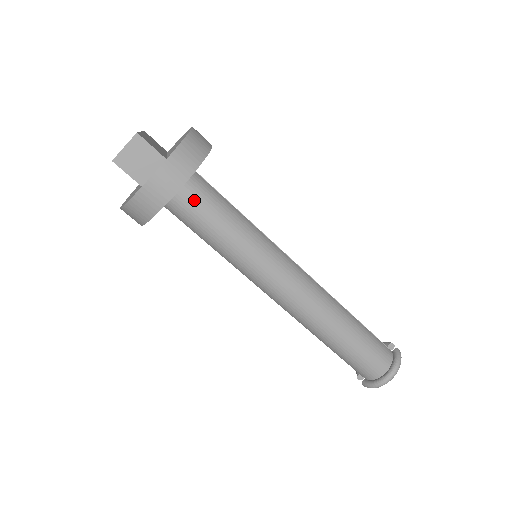
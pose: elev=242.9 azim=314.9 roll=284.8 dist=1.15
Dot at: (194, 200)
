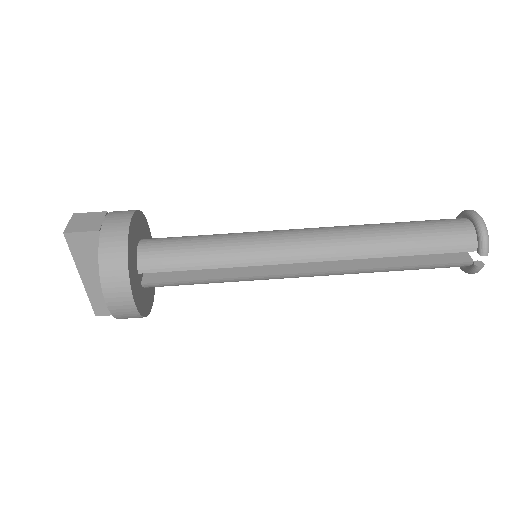
Dot at: (159, 241)
